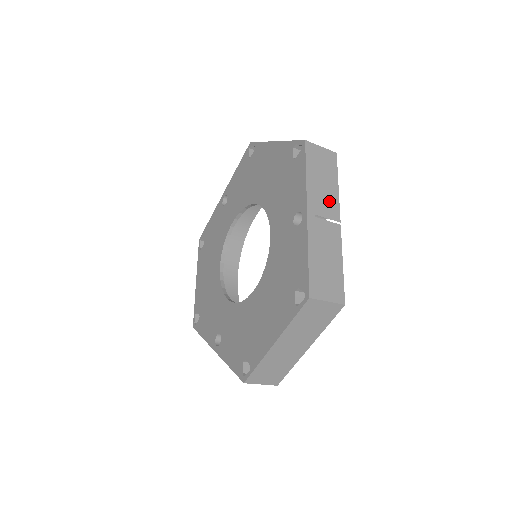
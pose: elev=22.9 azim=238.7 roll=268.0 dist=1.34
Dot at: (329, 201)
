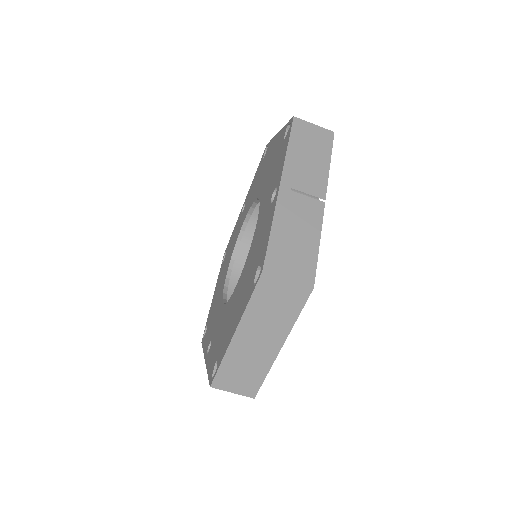
Dot at: (314, 177)
